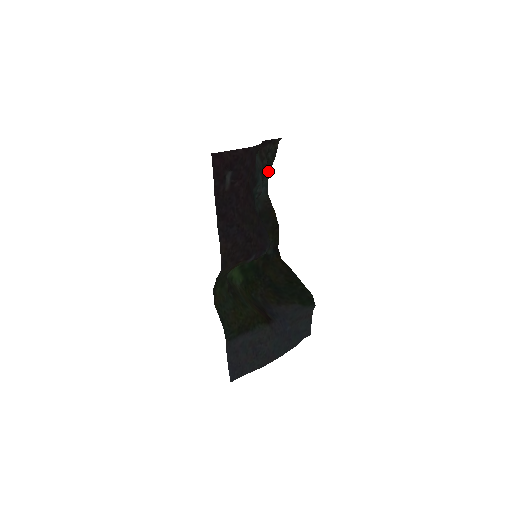
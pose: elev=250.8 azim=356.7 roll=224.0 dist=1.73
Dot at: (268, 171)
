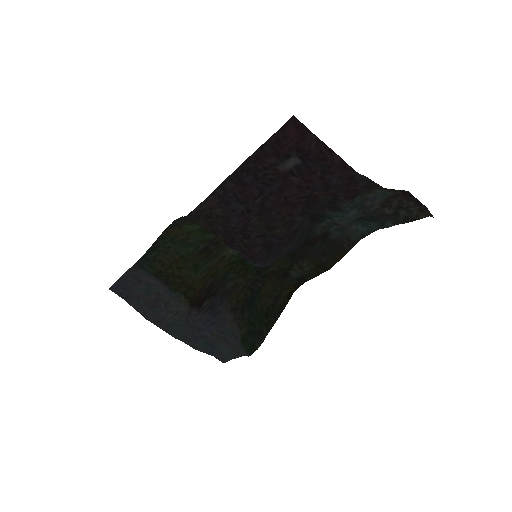
Dot at: (384, 222)
